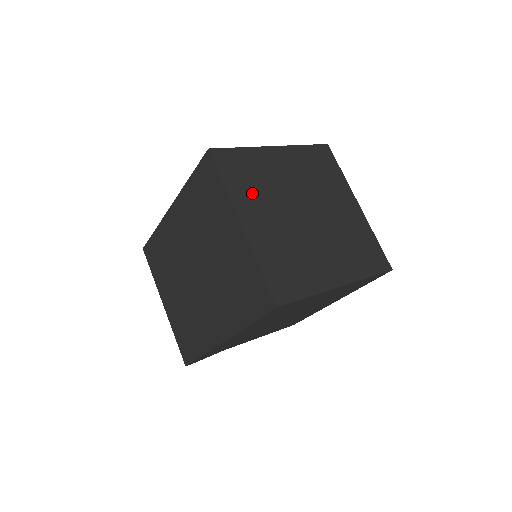
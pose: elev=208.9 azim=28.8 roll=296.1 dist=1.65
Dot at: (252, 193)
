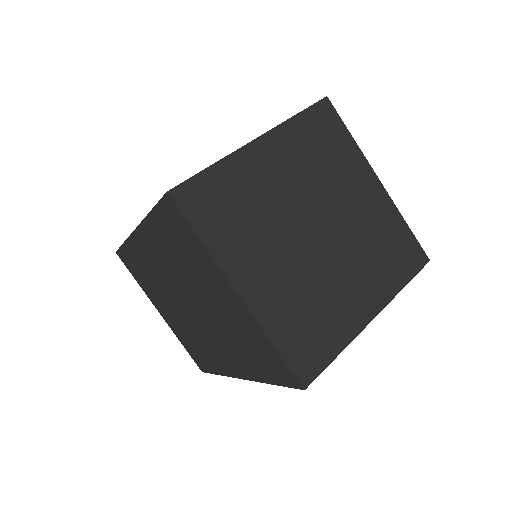
Dot at: (242, 236)
